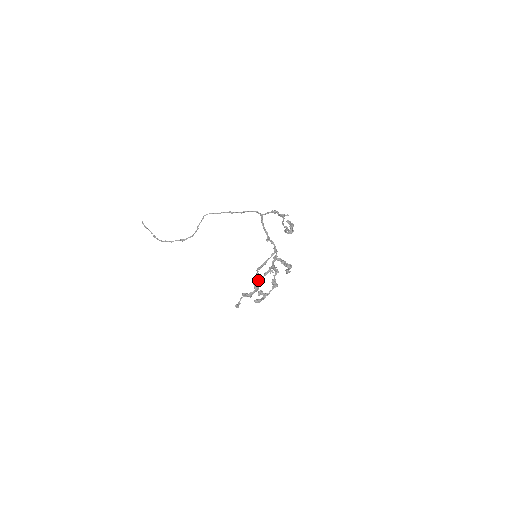
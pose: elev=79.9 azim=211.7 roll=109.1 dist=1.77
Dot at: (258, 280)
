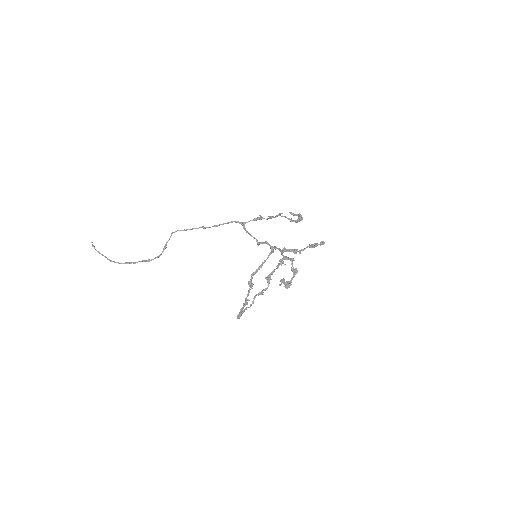
Dot at: (270, 274)
